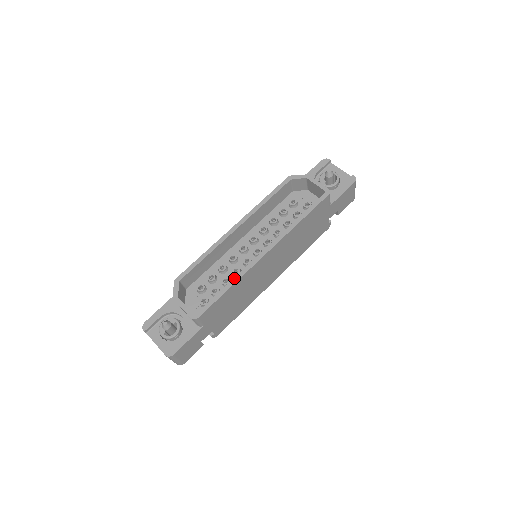
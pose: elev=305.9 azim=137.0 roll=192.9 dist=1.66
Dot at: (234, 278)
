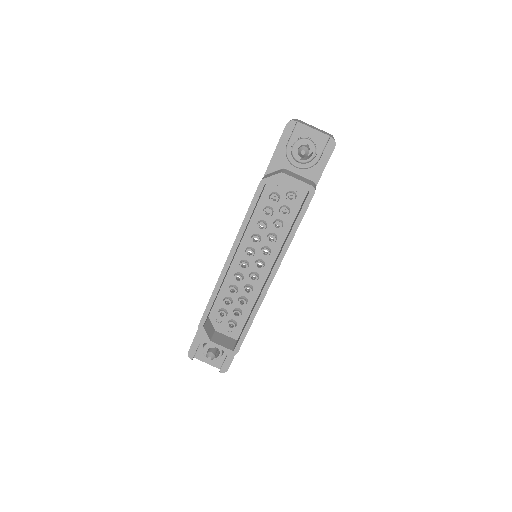
Dot at: (253, 311)
